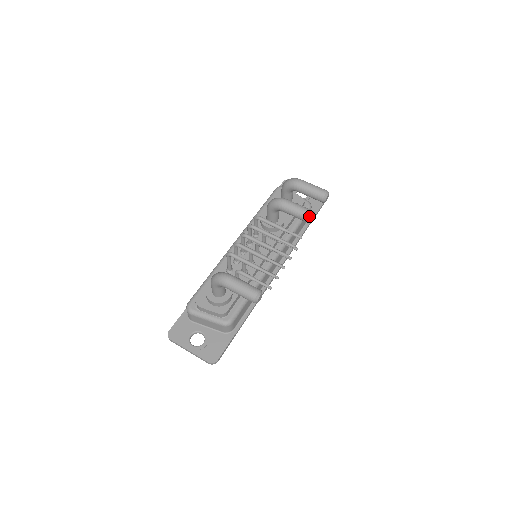
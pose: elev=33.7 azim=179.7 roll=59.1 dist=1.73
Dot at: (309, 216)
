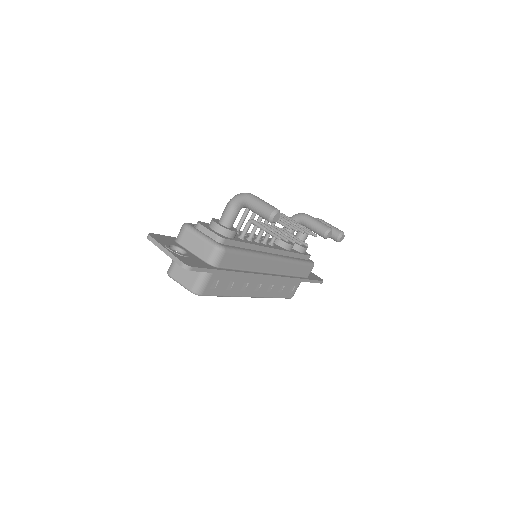
Dot at: (328, 227)
